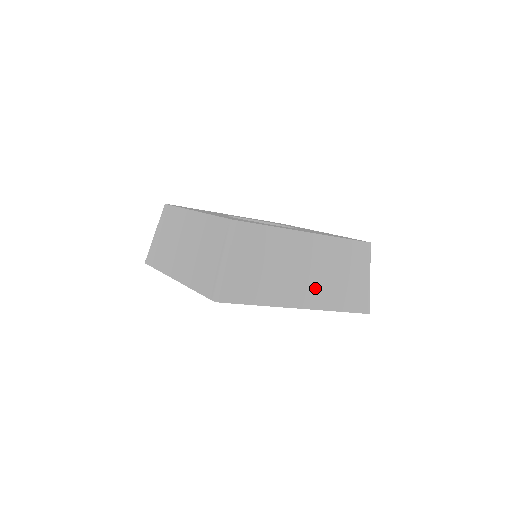
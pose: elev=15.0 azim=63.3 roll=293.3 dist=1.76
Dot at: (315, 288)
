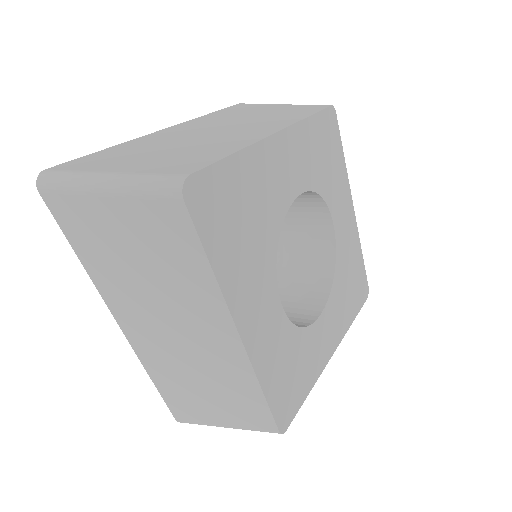
Dot at: occluded
